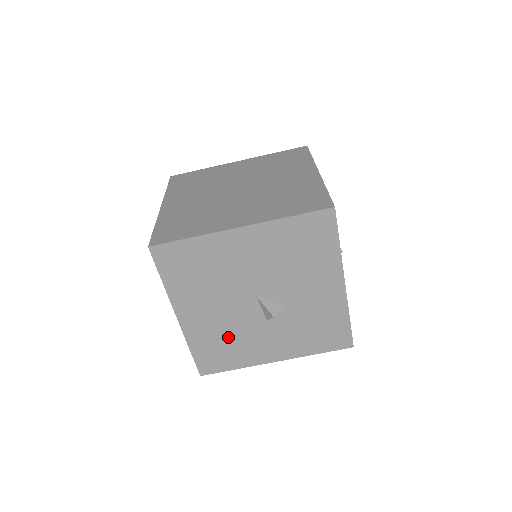
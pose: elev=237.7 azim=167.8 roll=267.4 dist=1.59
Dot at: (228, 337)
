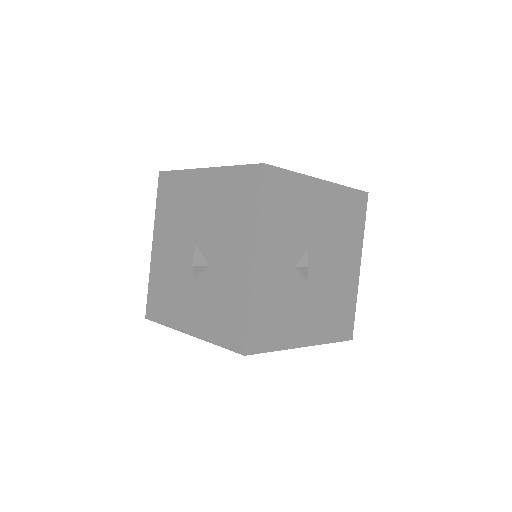
Dot at: (170, 283)
